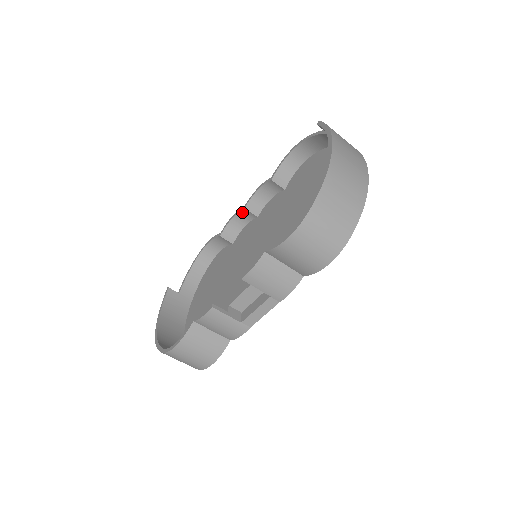
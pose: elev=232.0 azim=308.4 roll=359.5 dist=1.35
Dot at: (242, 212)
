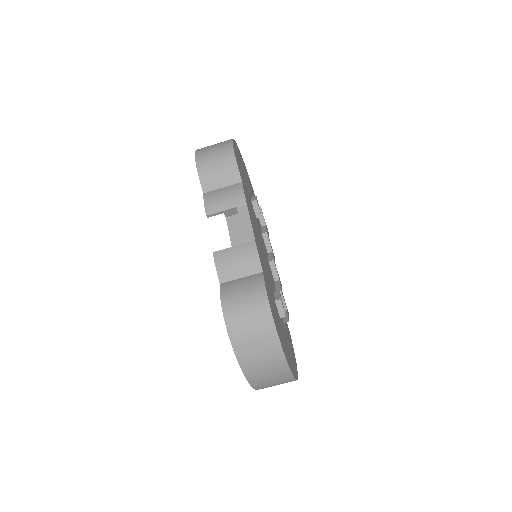
Dot at: occluded
